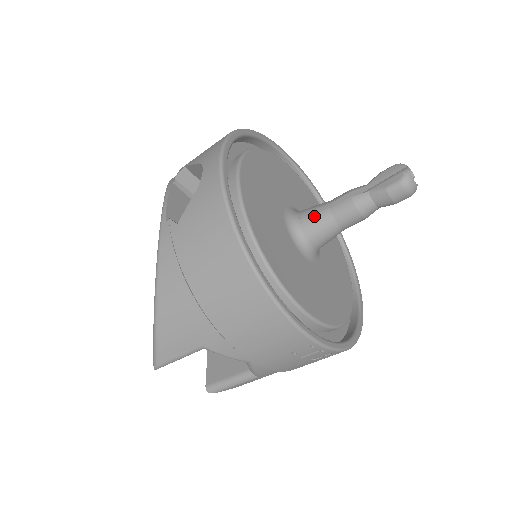
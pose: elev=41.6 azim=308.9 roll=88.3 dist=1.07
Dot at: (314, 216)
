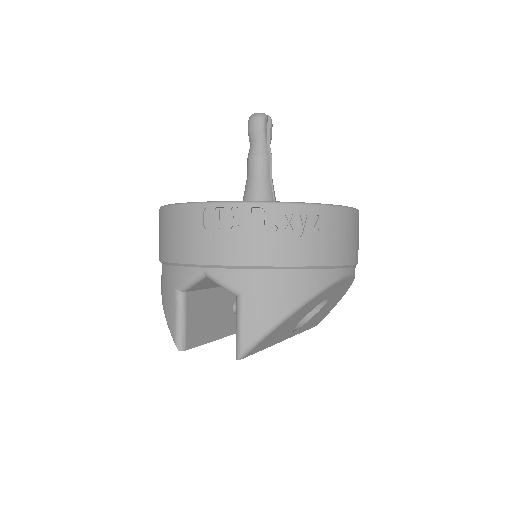
Dot at: occluded
